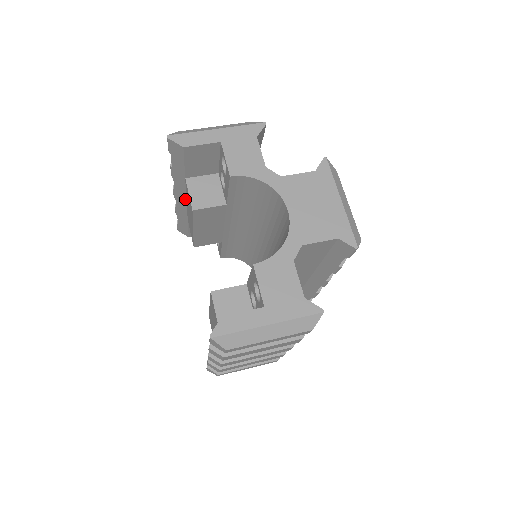
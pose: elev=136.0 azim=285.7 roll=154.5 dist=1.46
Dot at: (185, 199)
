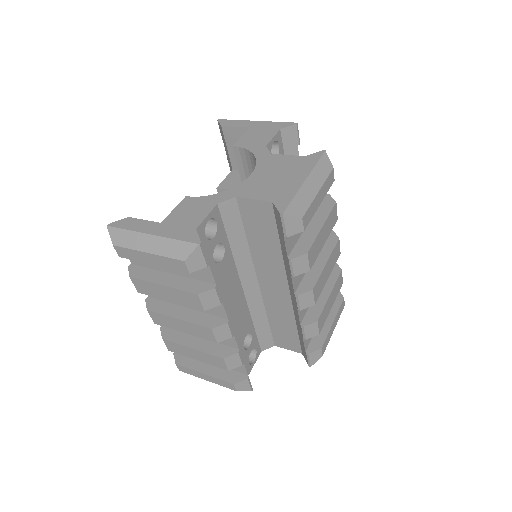
Dot at: occluded
